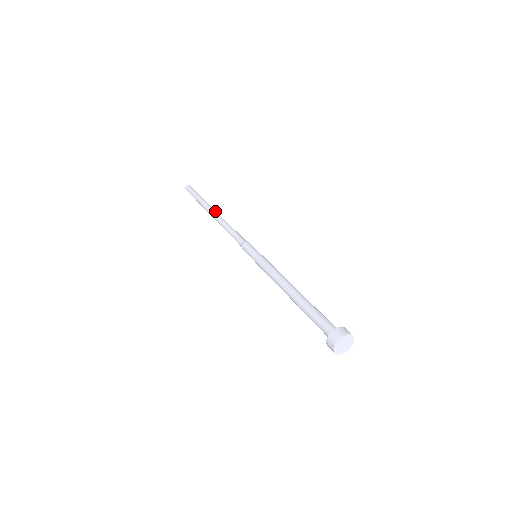
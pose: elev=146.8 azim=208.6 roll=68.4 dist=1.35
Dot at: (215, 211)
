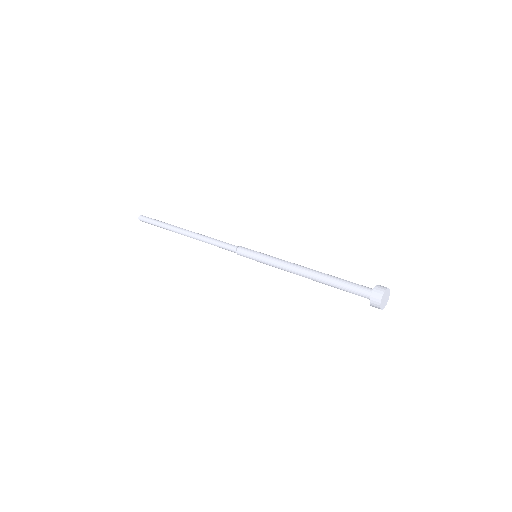
Dot at: (187, 230)
